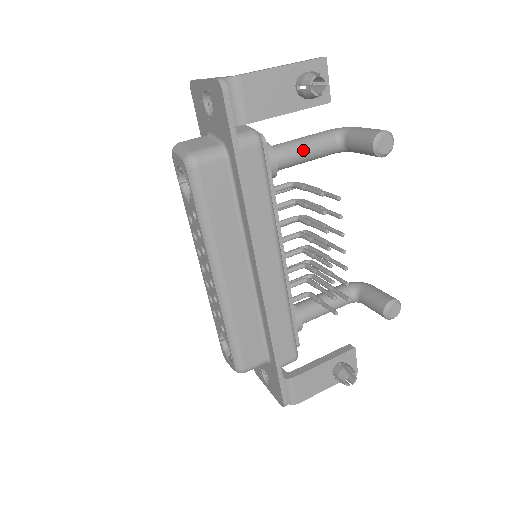
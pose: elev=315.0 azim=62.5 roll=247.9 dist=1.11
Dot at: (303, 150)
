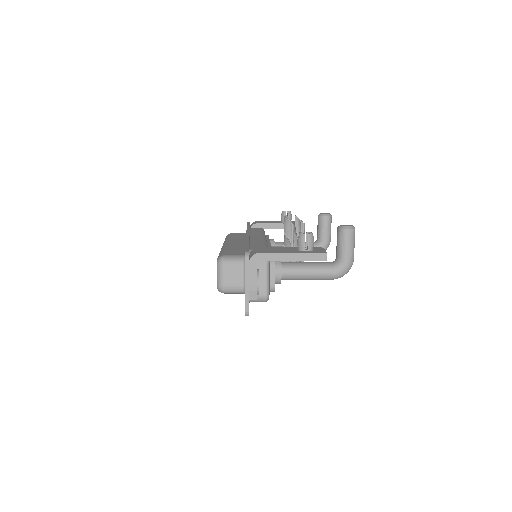
Dot at: occluded
